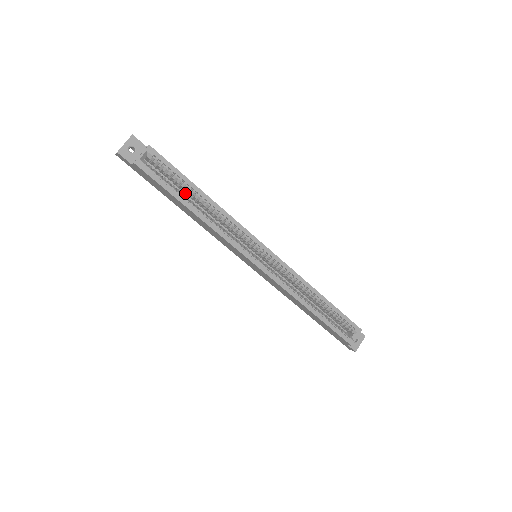
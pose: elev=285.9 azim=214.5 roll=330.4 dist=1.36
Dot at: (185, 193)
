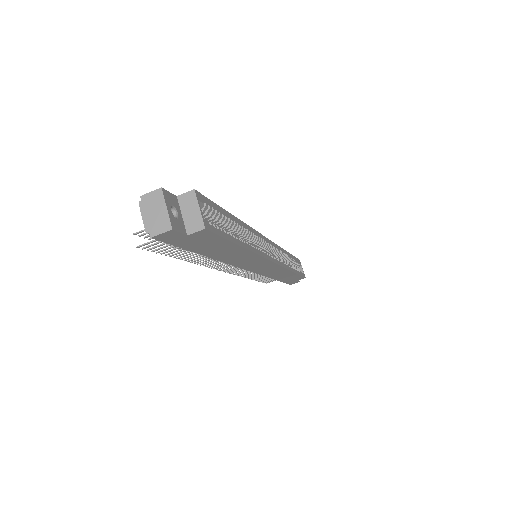
Dot at: occluded
